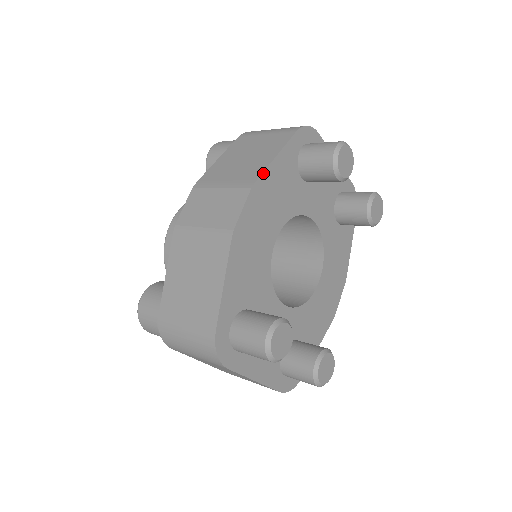
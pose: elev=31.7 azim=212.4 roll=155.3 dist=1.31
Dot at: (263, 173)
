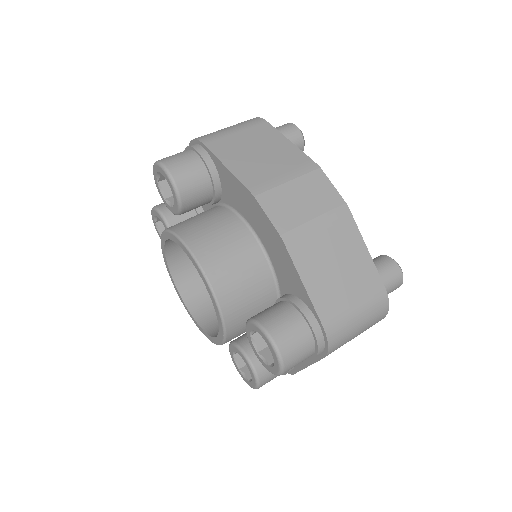
Dot at: (306, 155)
